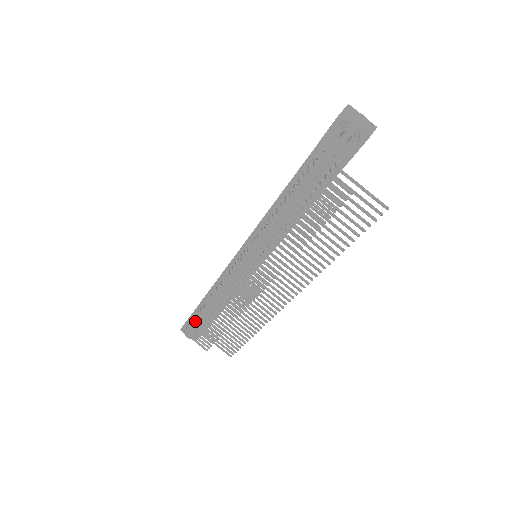
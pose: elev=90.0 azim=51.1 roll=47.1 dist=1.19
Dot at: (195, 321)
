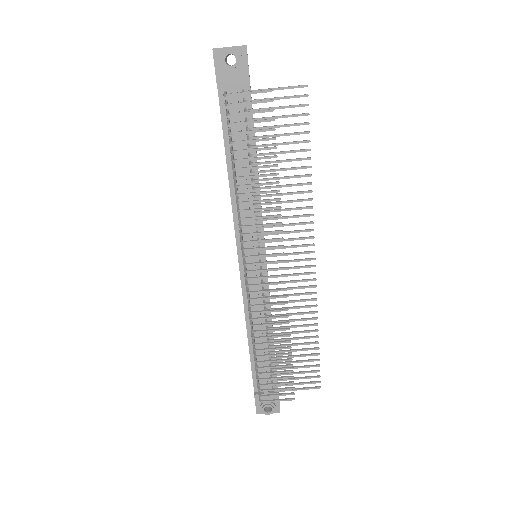
Dot at: (259, 374)
